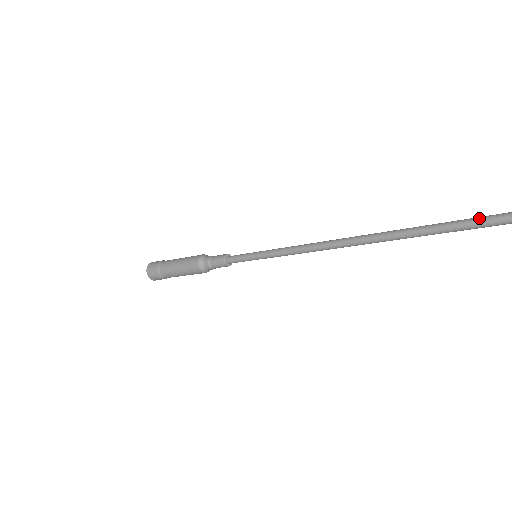
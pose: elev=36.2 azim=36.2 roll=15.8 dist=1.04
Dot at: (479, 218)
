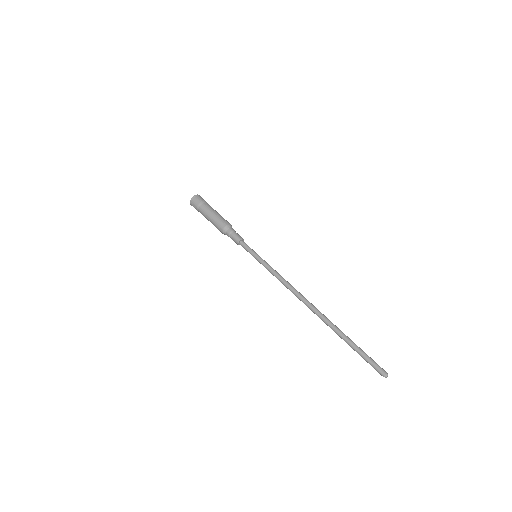
Dot at: (354, 345)
